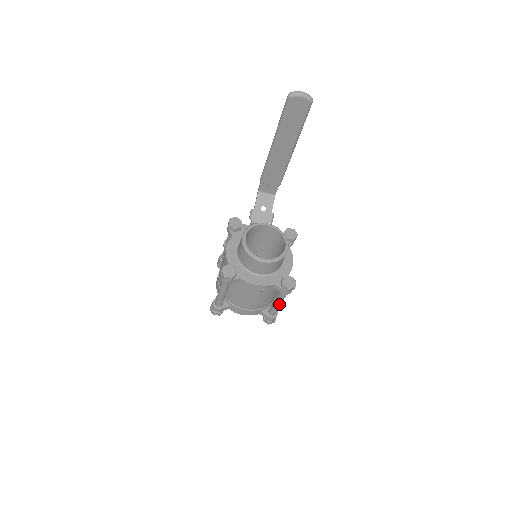
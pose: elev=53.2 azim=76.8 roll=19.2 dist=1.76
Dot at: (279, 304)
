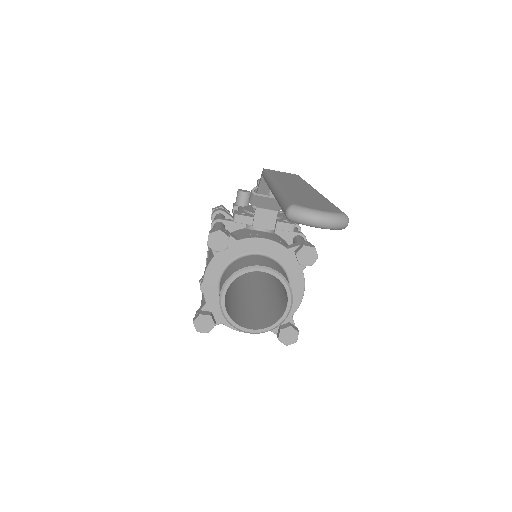
Dot at: occluded
